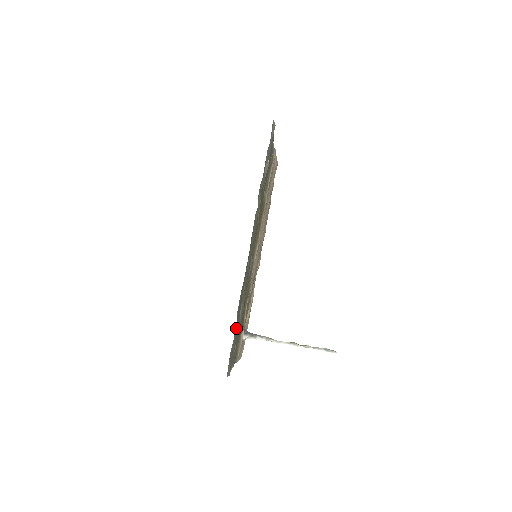
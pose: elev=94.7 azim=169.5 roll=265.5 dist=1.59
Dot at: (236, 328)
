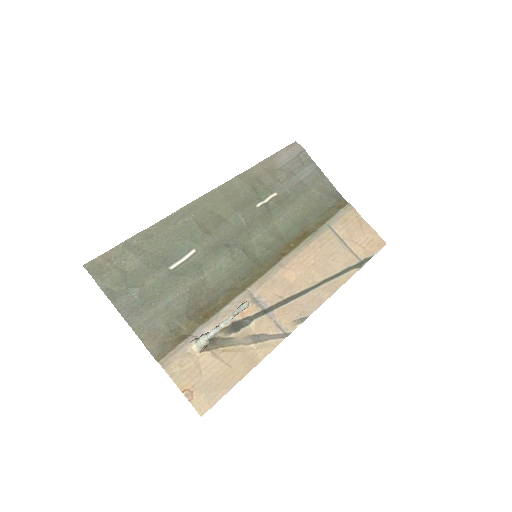
Dot at: (145, 253)
